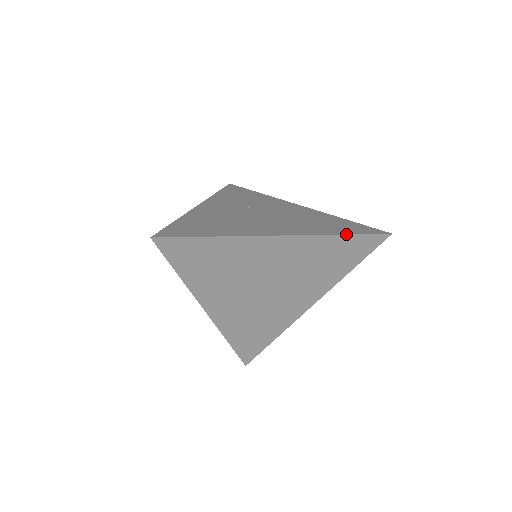
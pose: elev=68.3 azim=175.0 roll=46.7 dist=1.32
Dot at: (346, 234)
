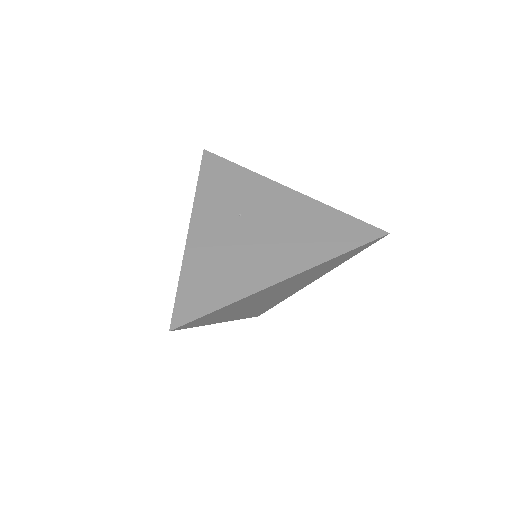
Dot at: (346, 252)
